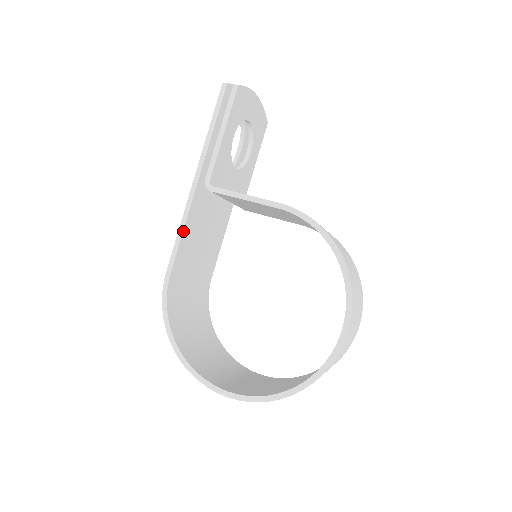
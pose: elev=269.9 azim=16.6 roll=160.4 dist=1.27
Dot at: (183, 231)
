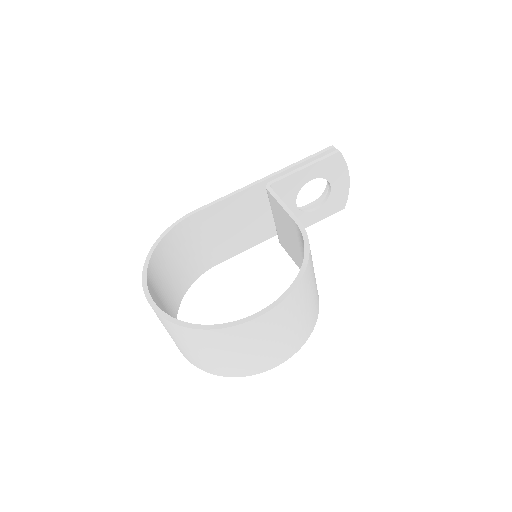
Dot at: (228, 197)
